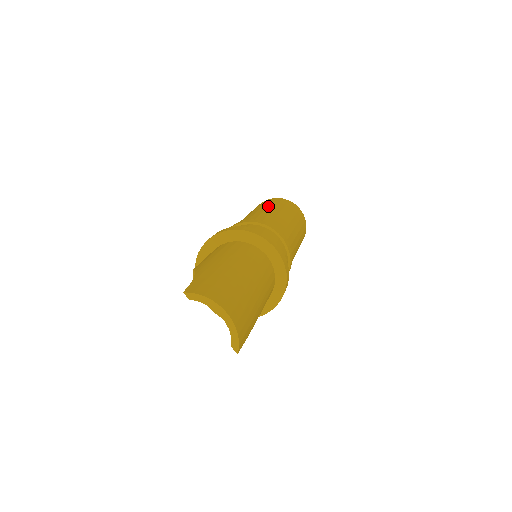
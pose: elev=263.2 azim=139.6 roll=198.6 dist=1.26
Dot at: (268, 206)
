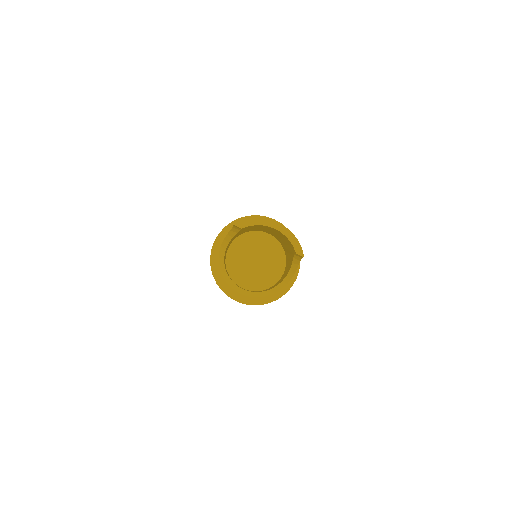
Dot at: occluded
